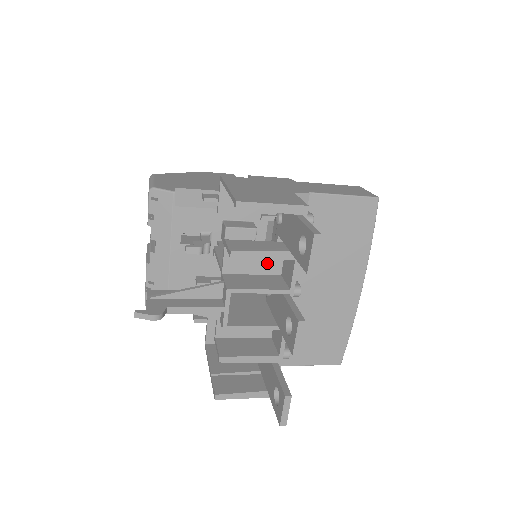
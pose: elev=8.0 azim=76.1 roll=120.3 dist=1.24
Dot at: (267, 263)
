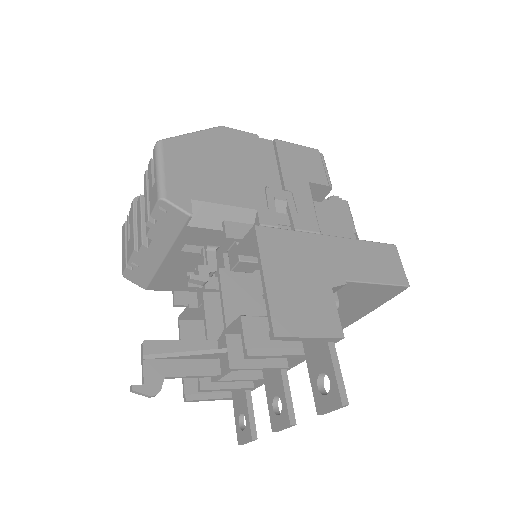
Dot at: occluded
